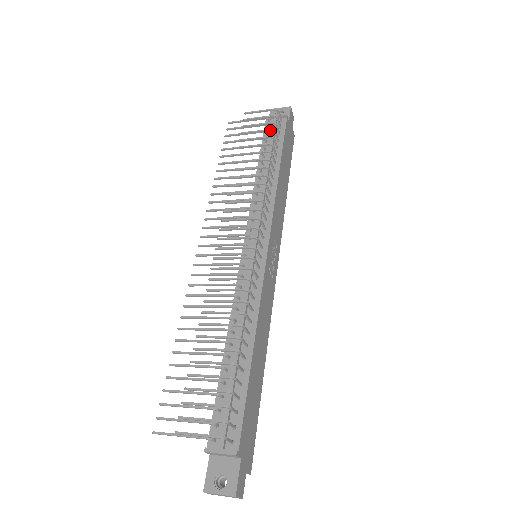
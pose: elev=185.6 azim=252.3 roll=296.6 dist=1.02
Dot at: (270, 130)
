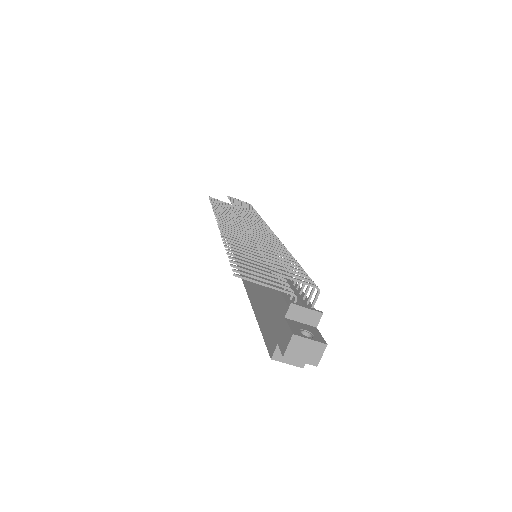
Dot at: (253, 208)
